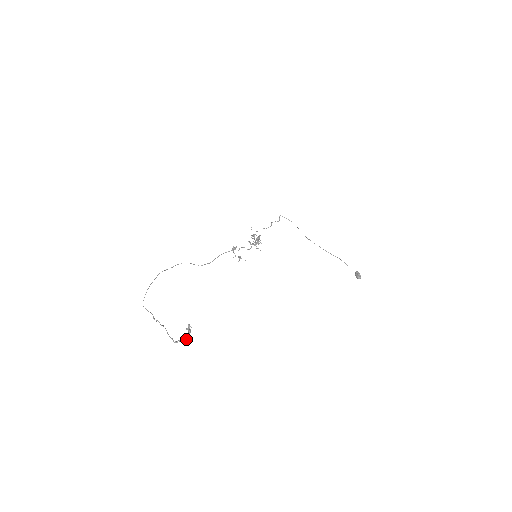
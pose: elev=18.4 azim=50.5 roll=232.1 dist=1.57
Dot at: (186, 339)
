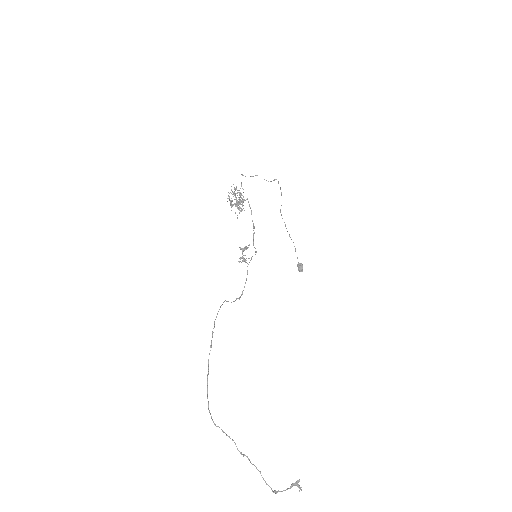
Dot at: occluded
